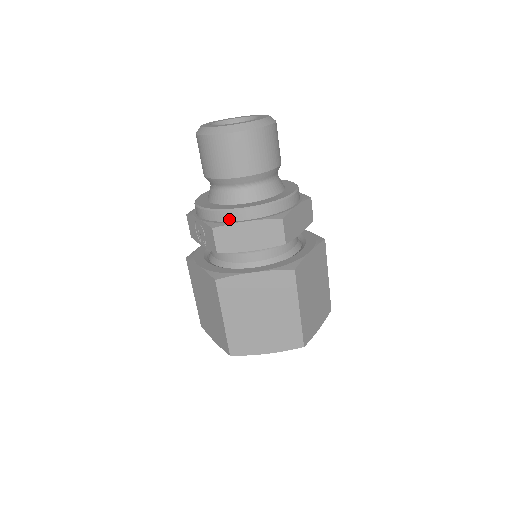
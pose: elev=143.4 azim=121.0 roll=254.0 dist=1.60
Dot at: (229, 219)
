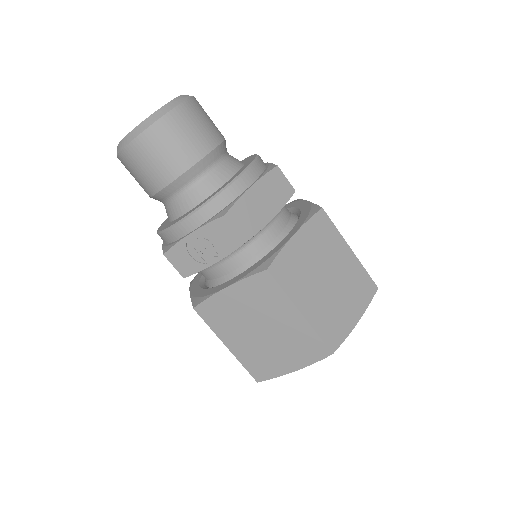
Dot at: (231, 198)
